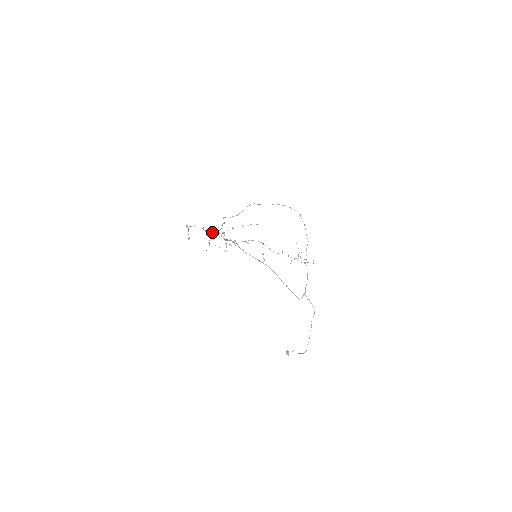
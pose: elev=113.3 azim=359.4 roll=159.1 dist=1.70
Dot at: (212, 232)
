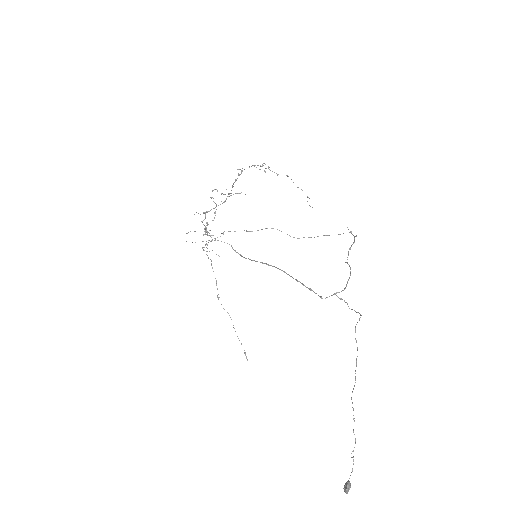
Dot at: (207, 244)
